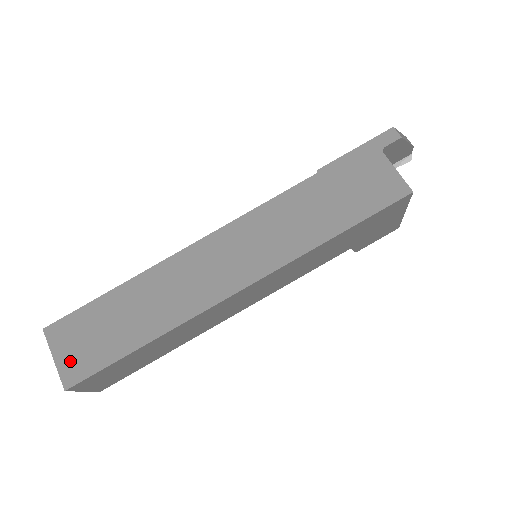
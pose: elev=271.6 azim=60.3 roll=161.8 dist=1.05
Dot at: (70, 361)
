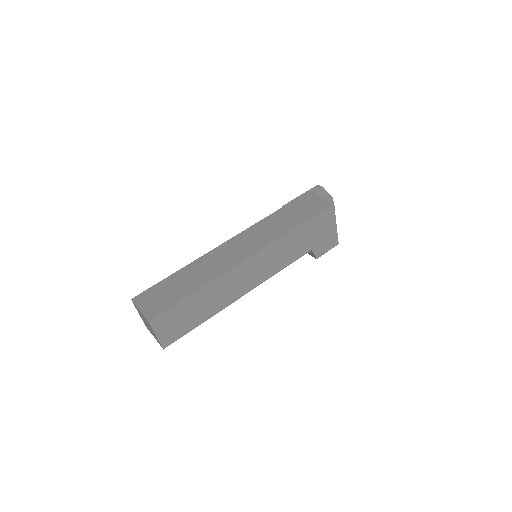
Dot at: (150, 308)
